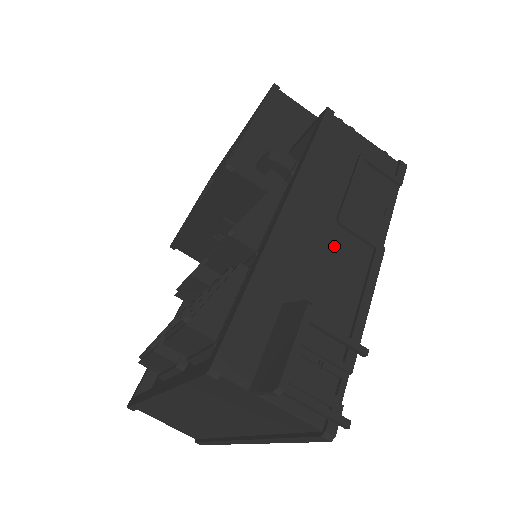
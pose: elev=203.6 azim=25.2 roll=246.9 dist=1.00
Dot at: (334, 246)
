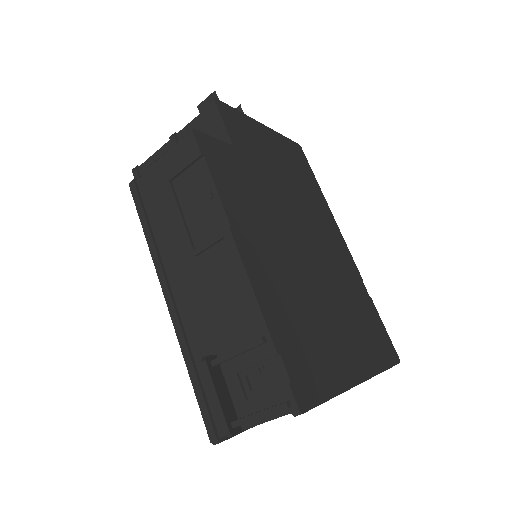
Dot at: (206, 276)
